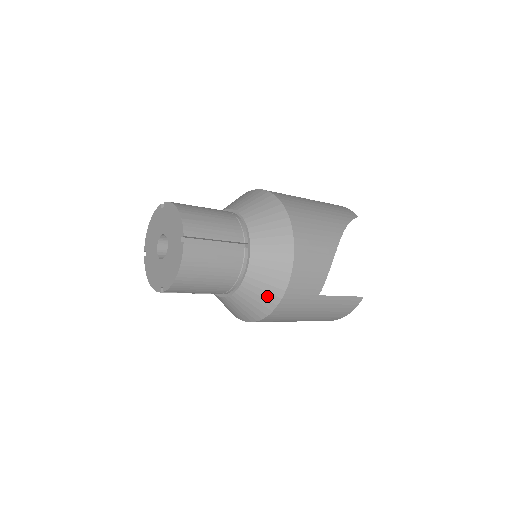
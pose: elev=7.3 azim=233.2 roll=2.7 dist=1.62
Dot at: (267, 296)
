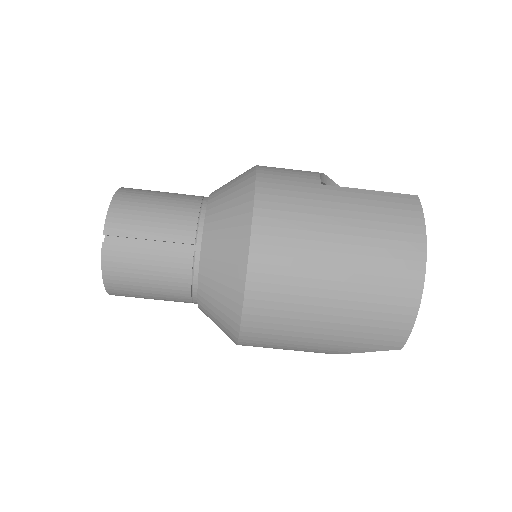
Dot at: (238, 194)
